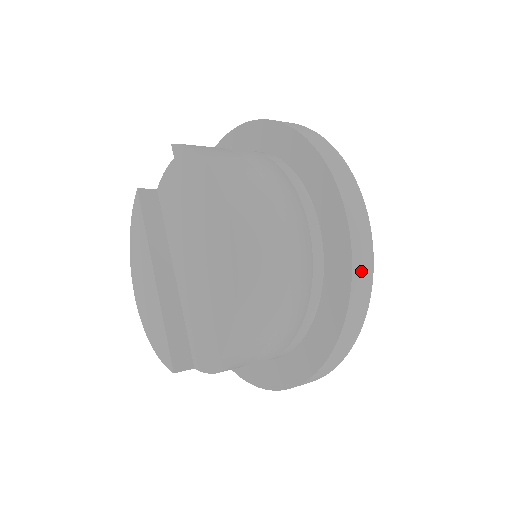
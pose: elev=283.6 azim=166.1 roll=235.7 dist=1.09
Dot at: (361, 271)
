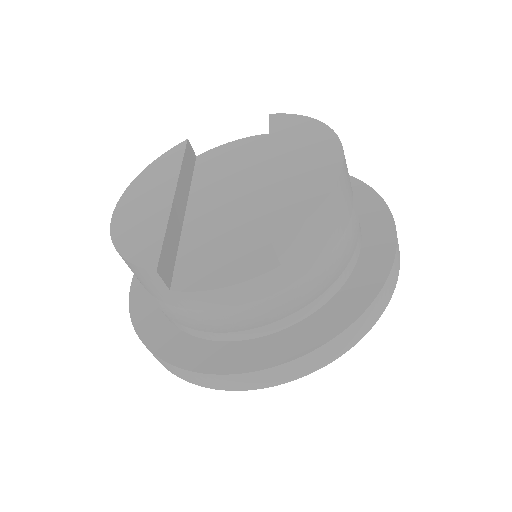
Dot at: (394, 272)
